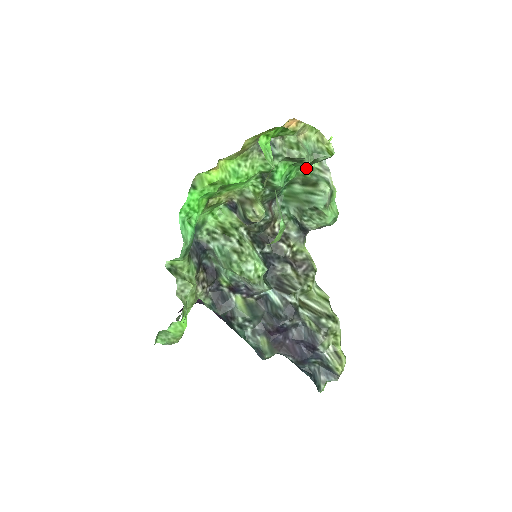
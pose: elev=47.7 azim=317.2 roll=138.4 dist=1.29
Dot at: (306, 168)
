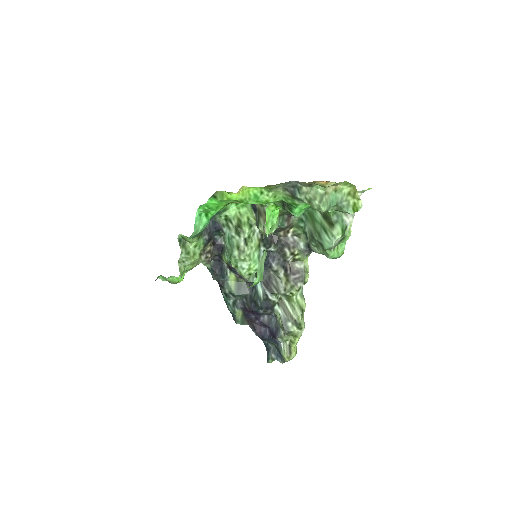
Dot at: occluded
